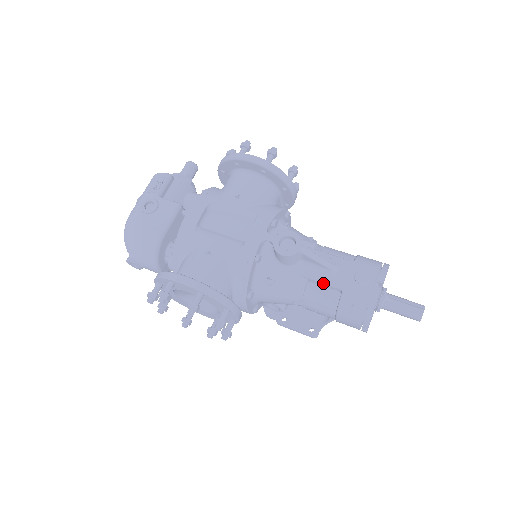
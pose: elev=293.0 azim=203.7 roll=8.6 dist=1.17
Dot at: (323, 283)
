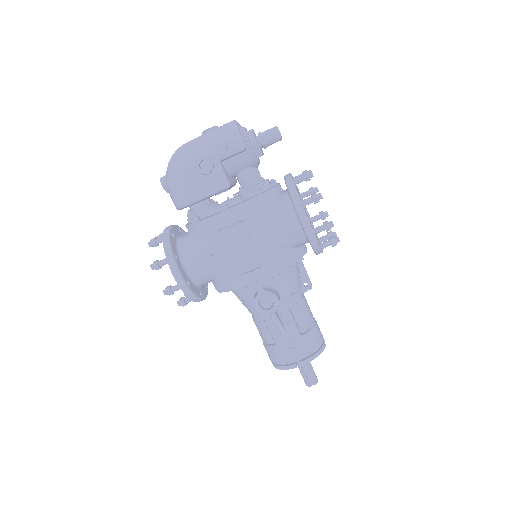
Dot at: (270, 331)
